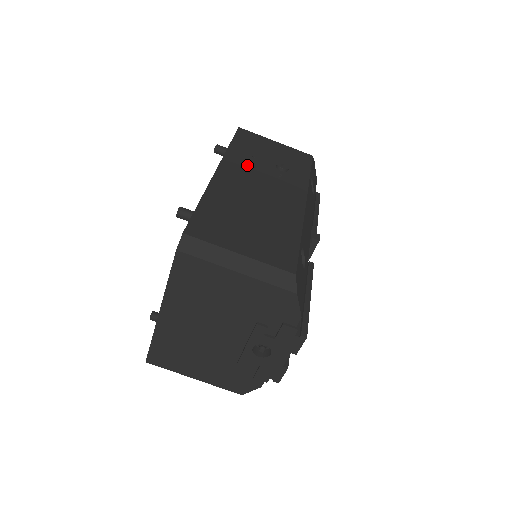
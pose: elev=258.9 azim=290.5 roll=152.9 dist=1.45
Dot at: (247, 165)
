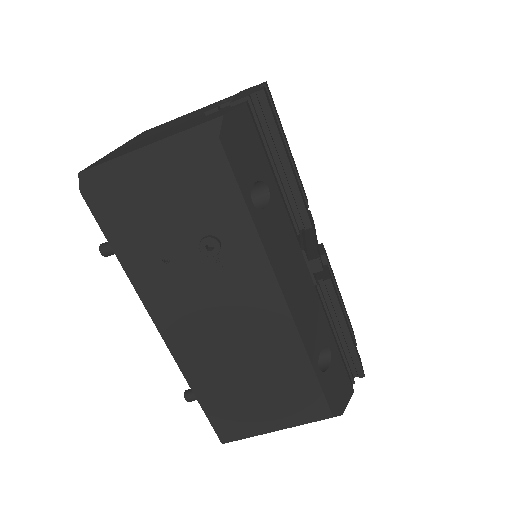
Dot at: (175, 290)
